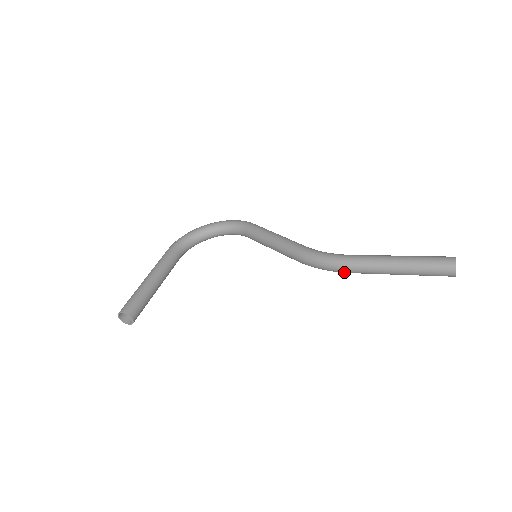
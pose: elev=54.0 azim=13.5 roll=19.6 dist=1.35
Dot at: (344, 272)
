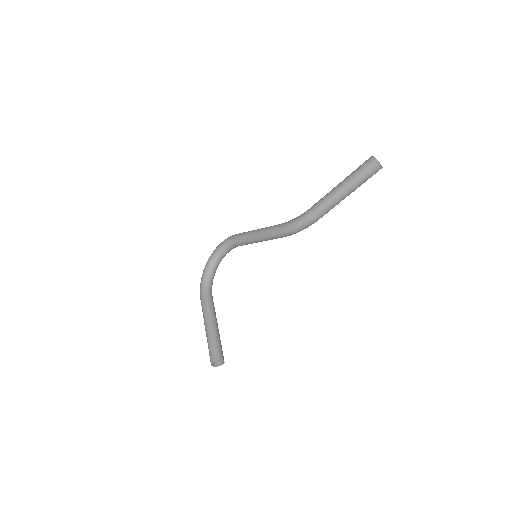
Dot at: (316, 221)
